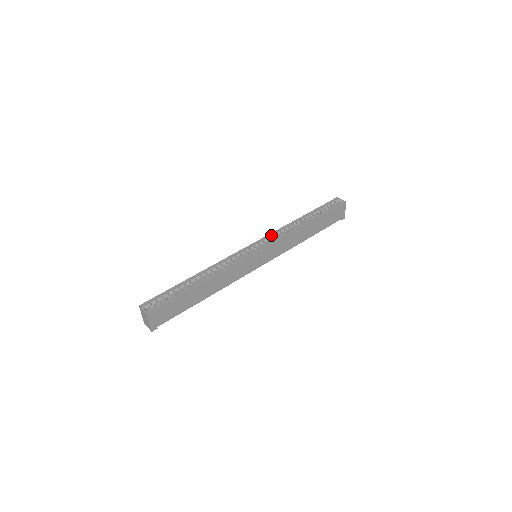
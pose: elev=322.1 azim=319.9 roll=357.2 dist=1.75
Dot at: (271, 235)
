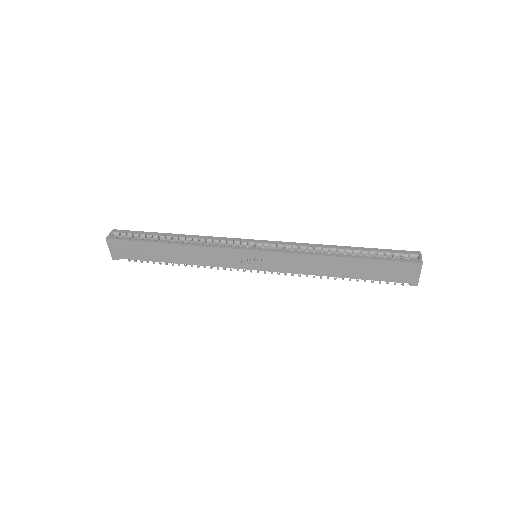
Dot at: (286, 244)
